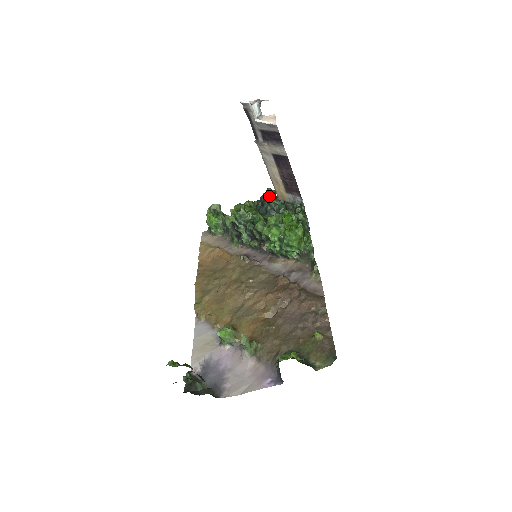
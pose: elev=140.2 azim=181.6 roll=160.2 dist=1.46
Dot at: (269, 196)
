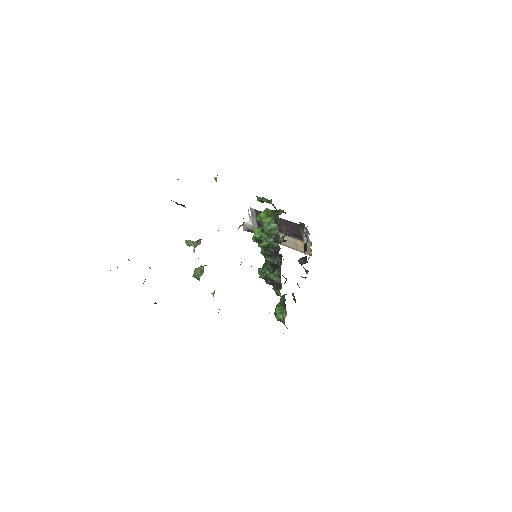
Dot at: occluded
